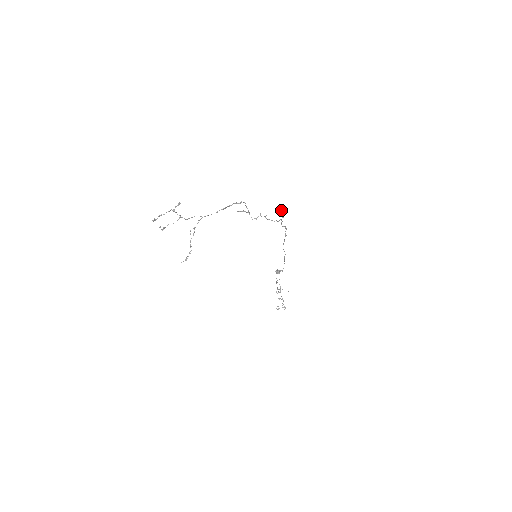
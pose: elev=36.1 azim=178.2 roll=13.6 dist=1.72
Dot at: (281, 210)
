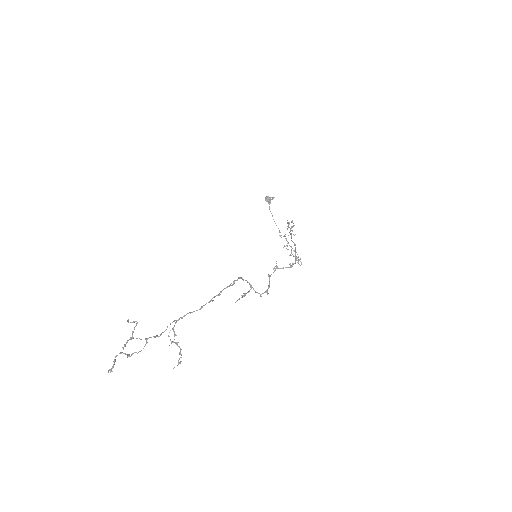
Dot at: occluded
